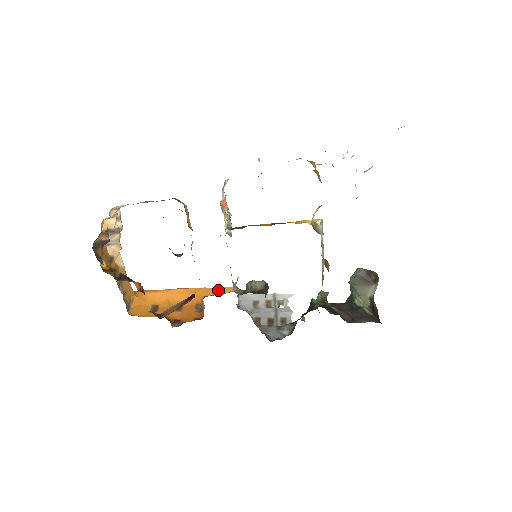
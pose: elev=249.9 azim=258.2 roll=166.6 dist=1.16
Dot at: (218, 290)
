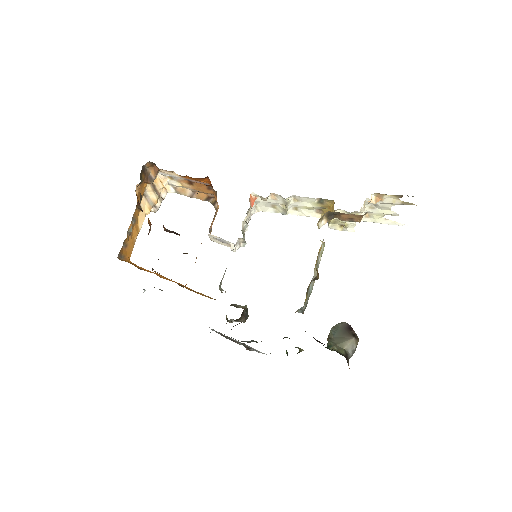
Dot at: (202, 294)
